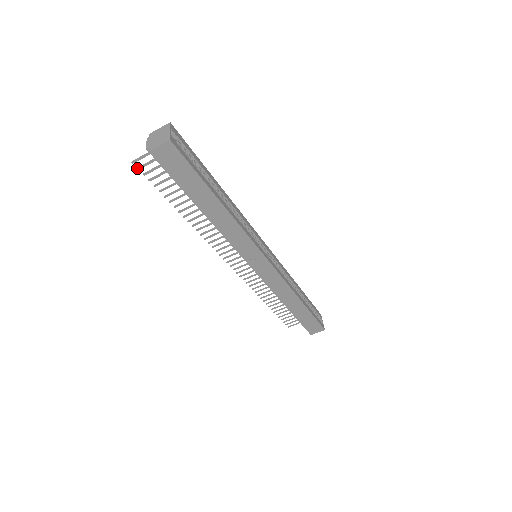
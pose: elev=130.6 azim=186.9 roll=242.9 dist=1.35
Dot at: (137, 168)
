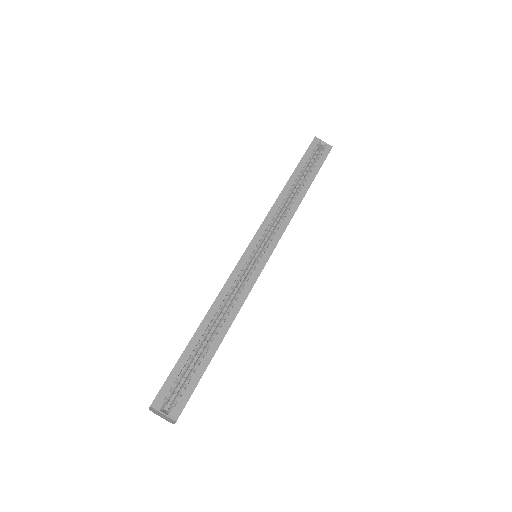
Dot at: occluded
